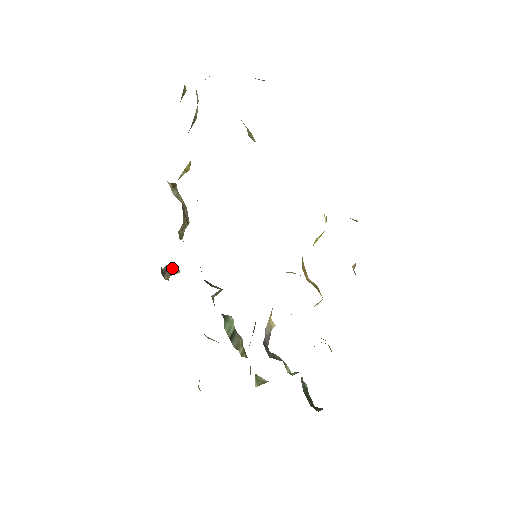
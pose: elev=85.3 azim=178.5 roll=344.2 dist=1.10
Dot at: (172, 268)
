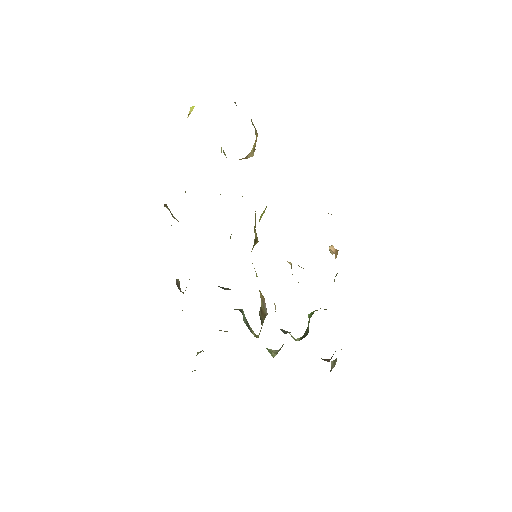
Dot at: occluded
